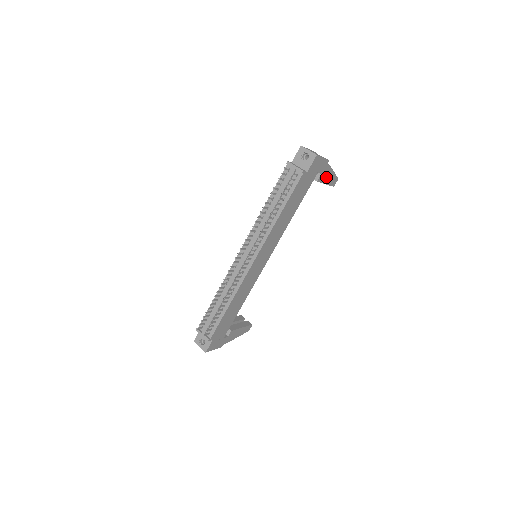
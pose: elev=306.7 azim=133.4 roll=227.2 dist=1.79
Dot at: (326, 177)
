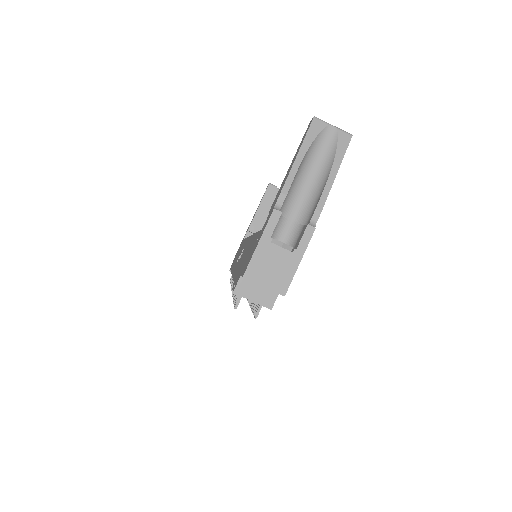
Dot at: occluded
